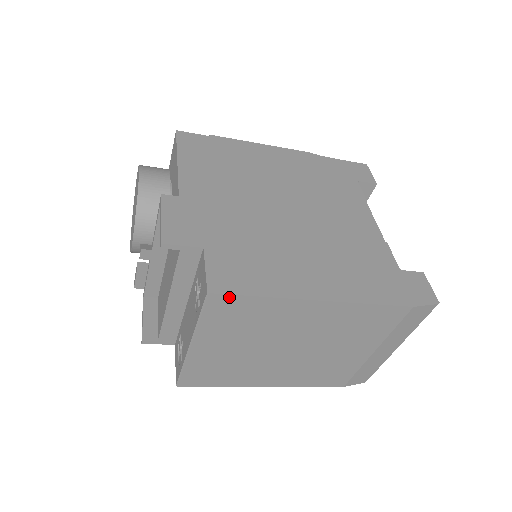
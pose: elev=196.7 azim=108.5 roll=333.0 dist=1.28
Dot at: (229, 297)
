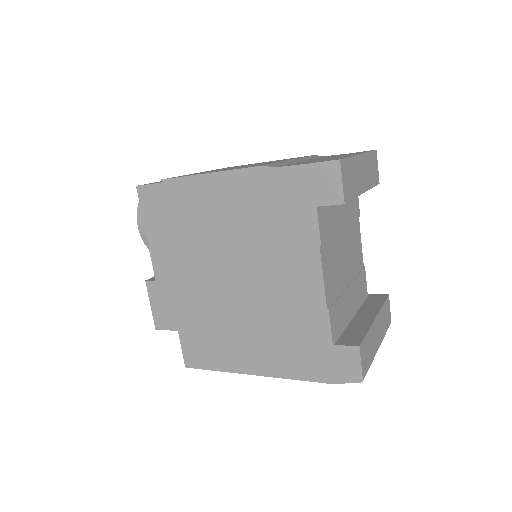
Dot at: (199, 367)
